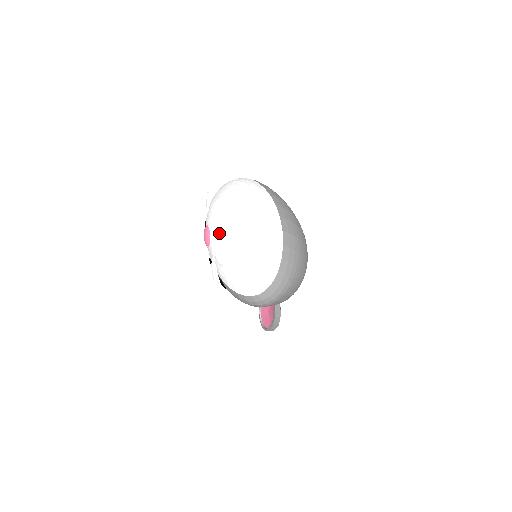
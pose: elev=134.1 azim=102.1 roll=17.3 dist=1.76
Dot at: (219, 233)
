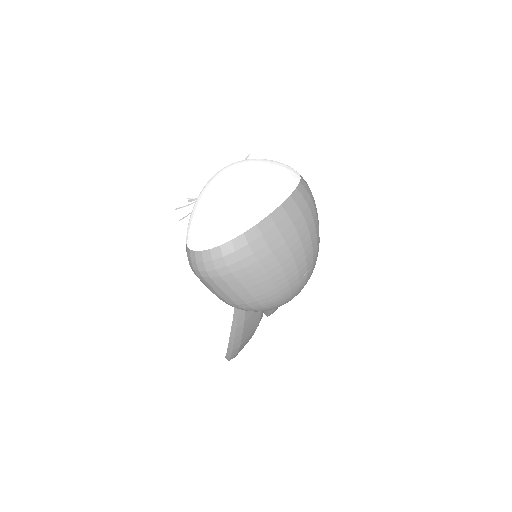
Dot at: (214, 175)
